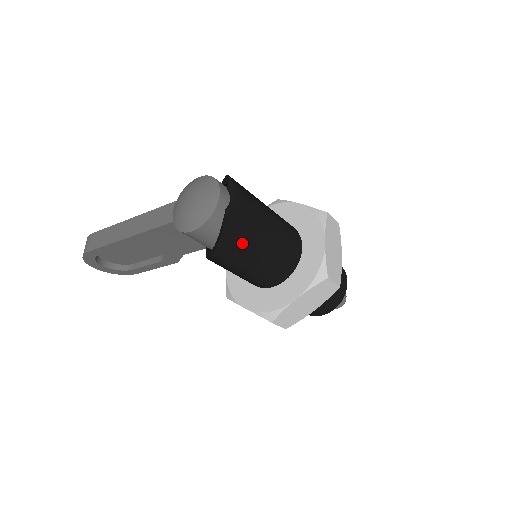
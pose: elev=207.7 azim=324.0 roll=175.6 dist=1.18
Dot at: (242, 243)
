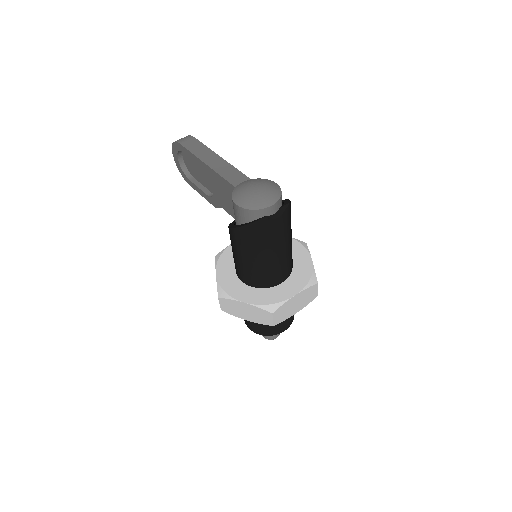
Dot at: (253, 241)
